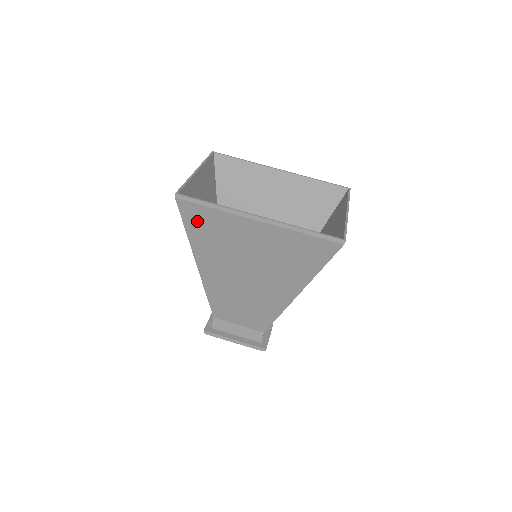
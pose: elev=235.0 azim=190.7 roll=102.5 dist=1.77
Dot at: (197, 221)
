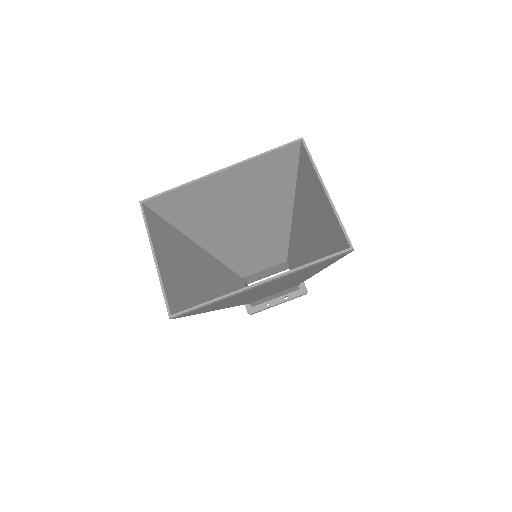
Dot at: (202, 310)
